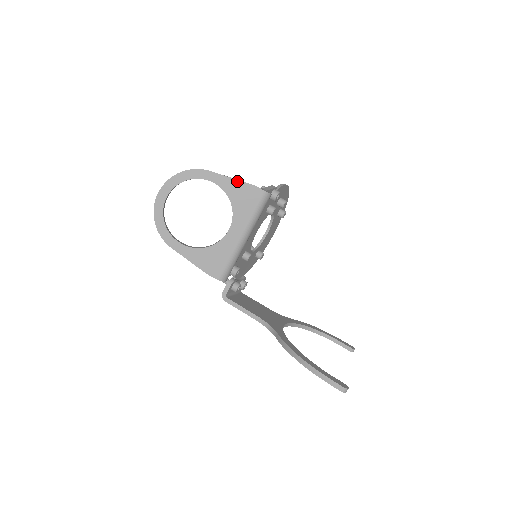
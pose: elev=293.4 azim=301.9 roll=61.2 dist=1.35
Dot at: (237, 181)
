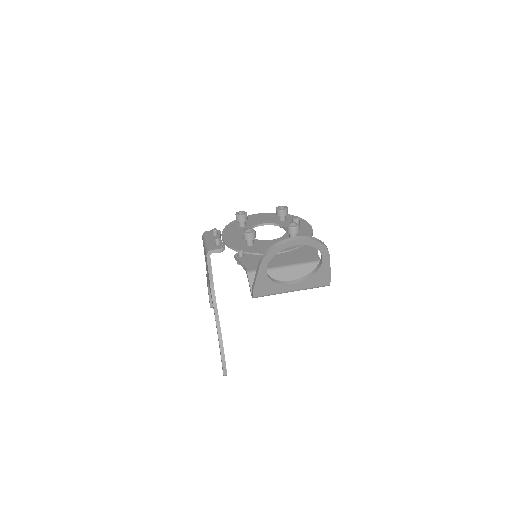
Dot at: (330, 270)
